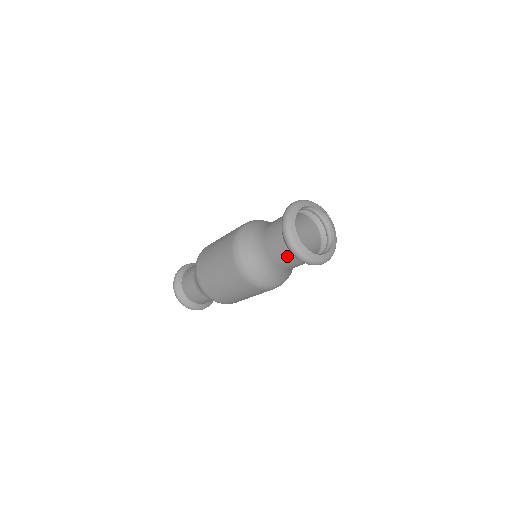
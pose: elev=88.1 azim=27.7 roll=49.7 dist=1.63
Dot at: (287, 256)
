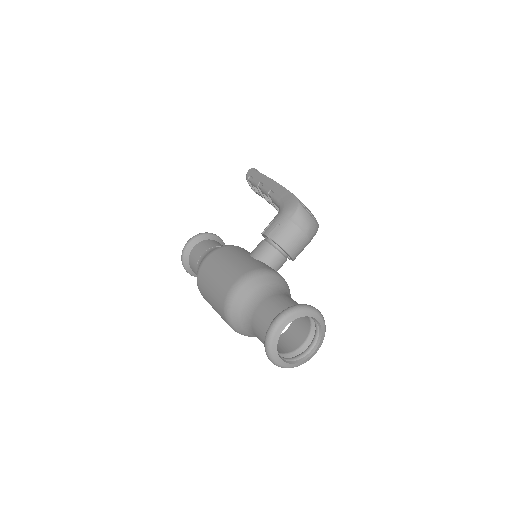
Dot at: occluded
